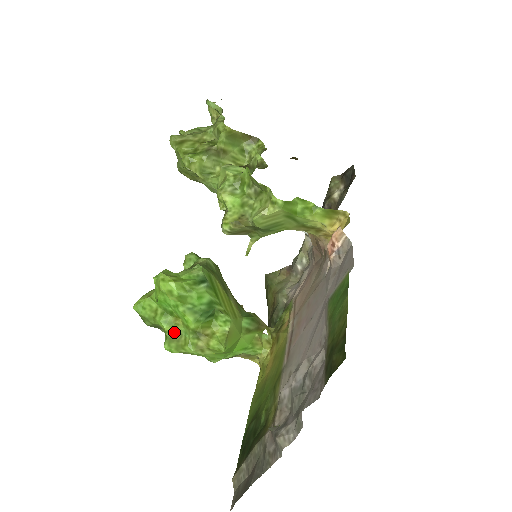
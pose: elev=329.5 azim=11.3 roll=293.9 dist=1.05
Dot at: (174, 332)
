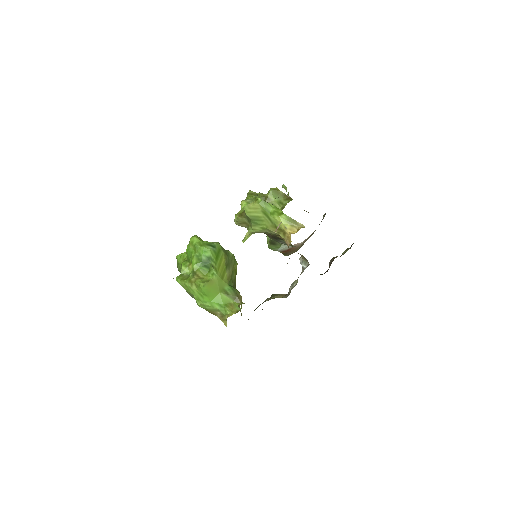
Dot at: (186, 273)
